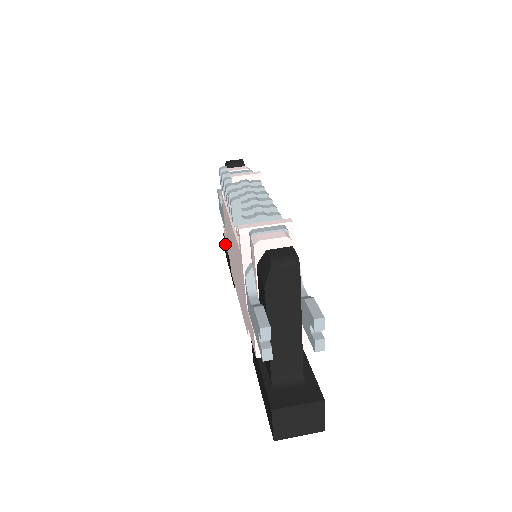
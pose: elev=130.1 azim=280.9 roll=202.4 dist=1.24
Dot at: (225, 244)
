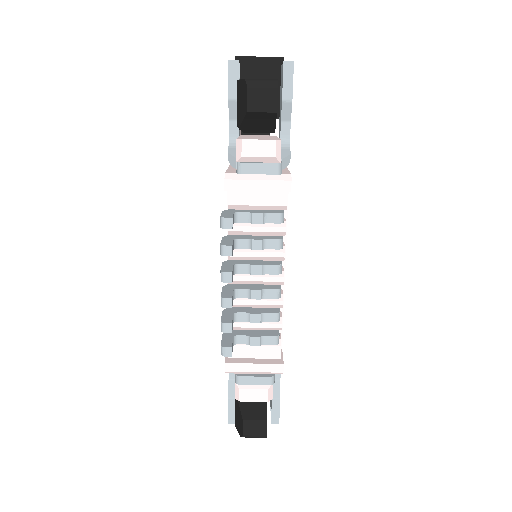
Dot at: occluded
